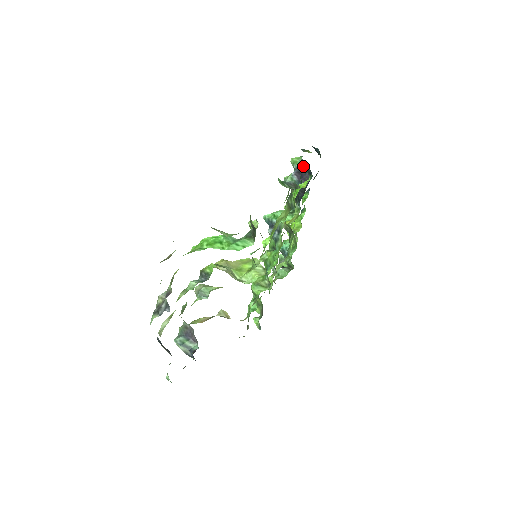
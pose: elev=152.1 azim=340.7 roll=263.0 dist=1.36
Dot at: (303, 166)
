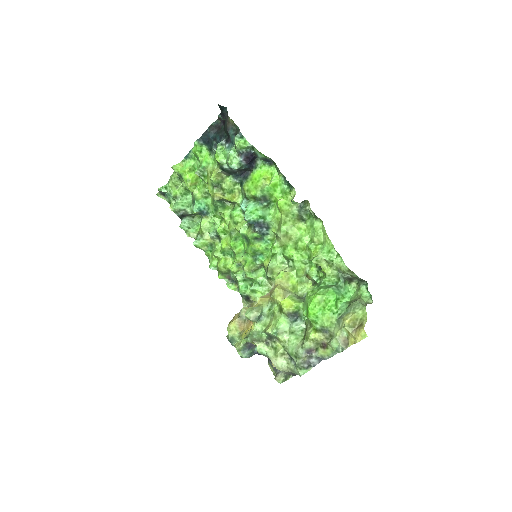
Dot at: (251, 150)
